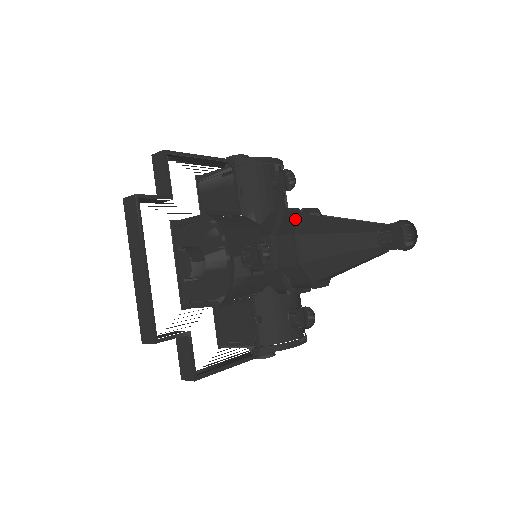
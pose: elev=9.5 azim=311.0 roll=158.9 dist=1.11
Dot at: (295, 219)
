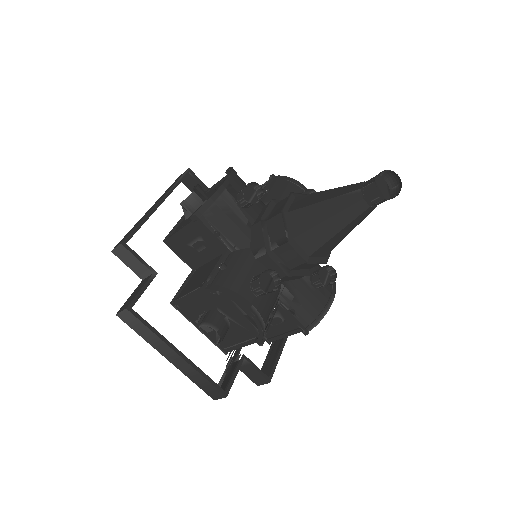
Dot at: occluded
